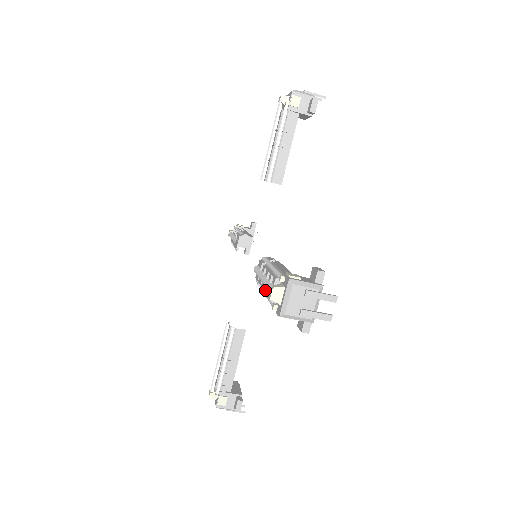
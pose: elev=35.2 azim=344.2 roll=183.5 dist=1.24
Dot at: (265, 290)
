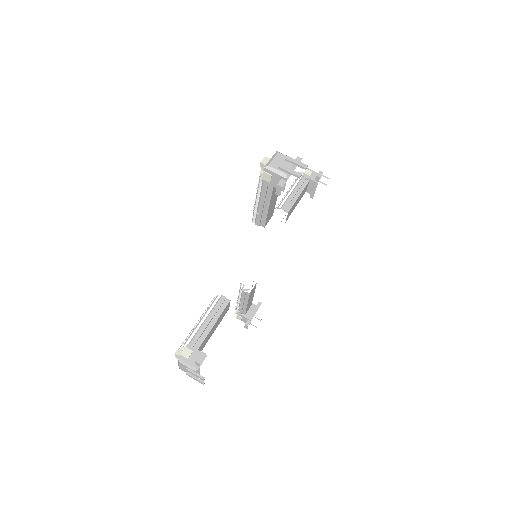
Dot at: occluded
